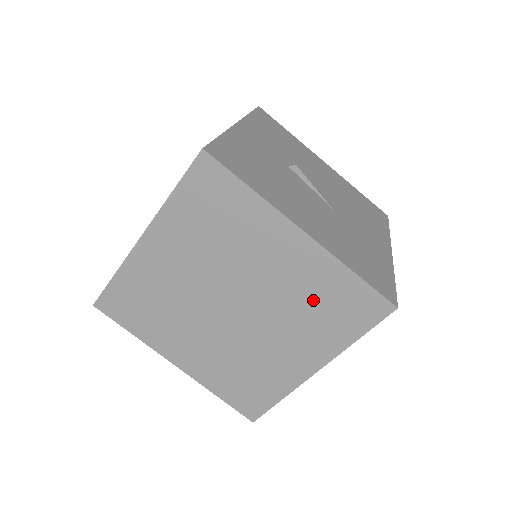
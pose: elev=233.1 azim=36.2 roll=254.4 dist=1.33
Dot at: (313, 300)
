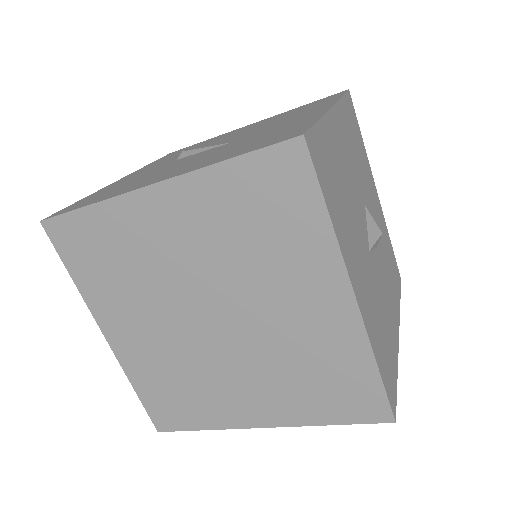
Dot at: (243, 231)
